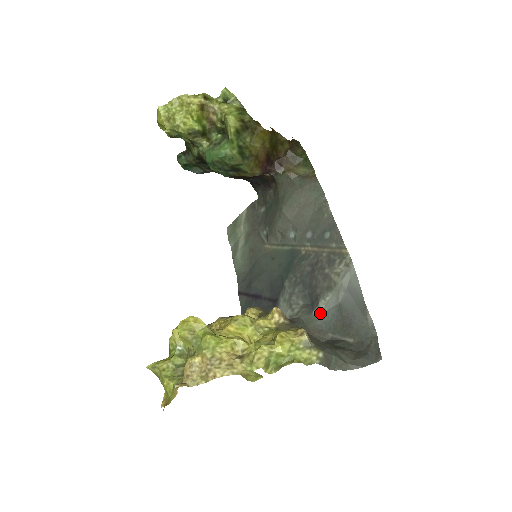
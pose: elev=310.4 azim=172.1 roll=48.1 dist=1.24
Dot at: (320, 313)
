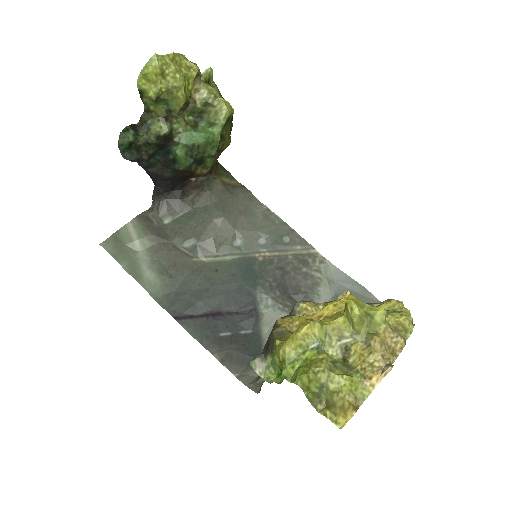
Dot at: occluded
